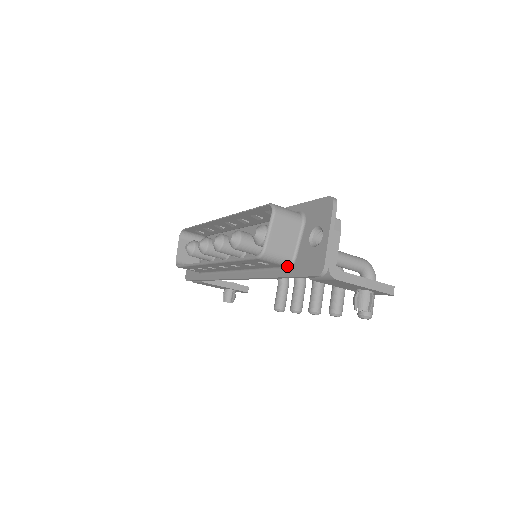
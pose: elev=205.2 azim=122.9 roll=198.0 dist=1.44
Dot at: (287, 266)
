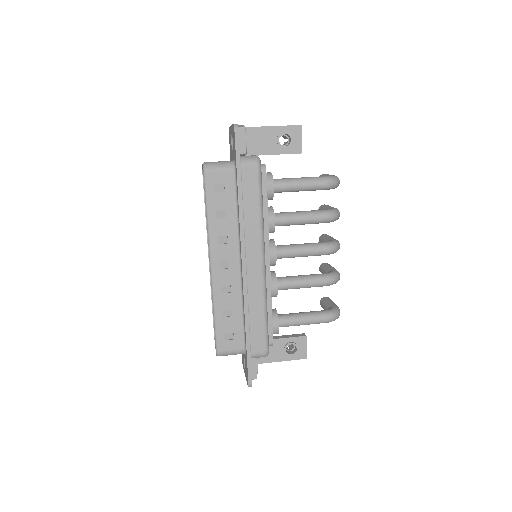
Dot at: occluded
